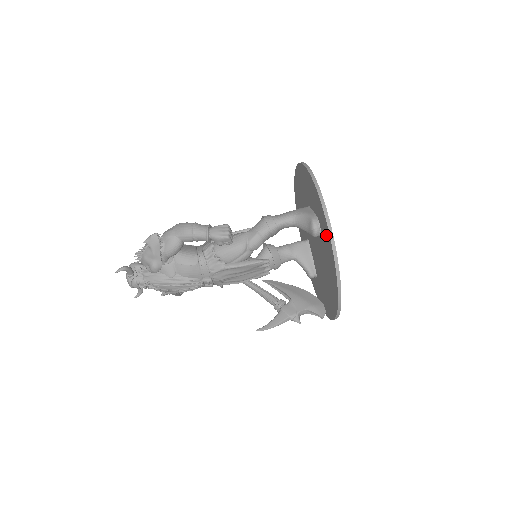
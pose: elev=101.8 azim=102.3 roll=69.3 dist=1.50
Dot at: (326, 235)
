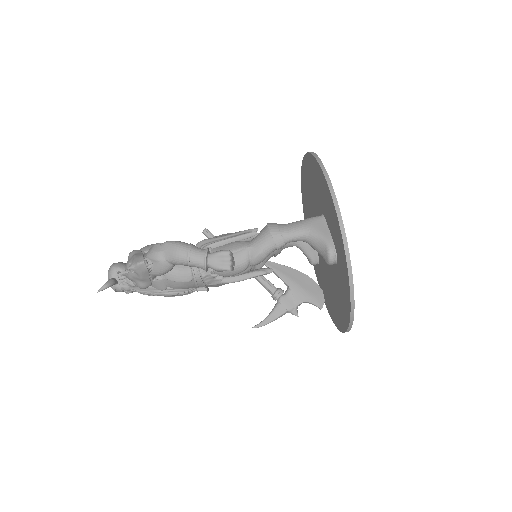
Dot at: (344, 281)
